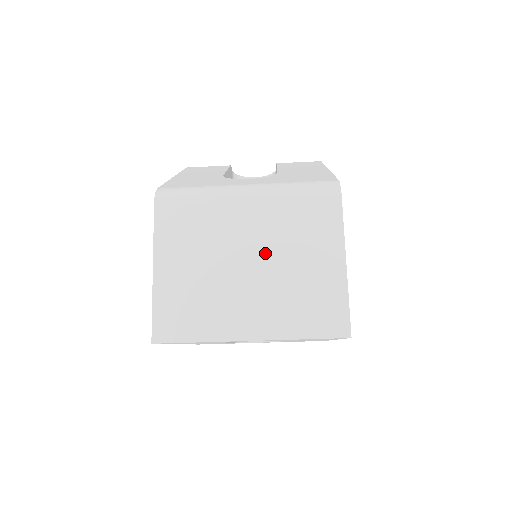
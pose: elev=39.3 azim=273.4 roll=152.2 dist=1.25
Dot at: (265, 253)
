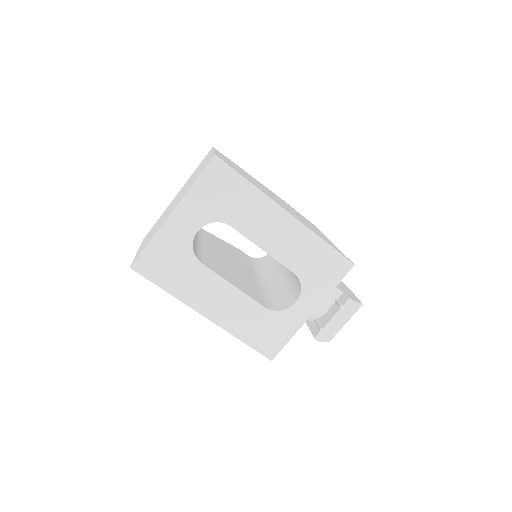
Dot at: (181, 192)
